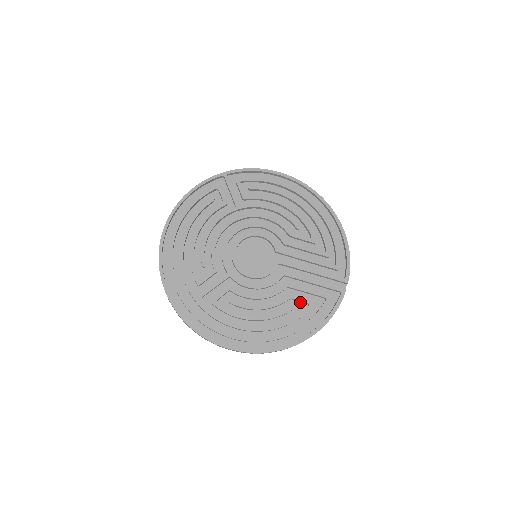
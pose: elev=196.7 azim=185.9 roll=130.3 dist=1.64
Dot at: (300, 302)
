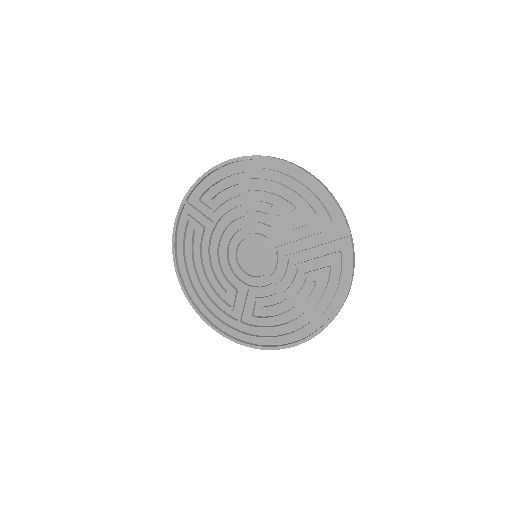
Dot at: (317, 273)
